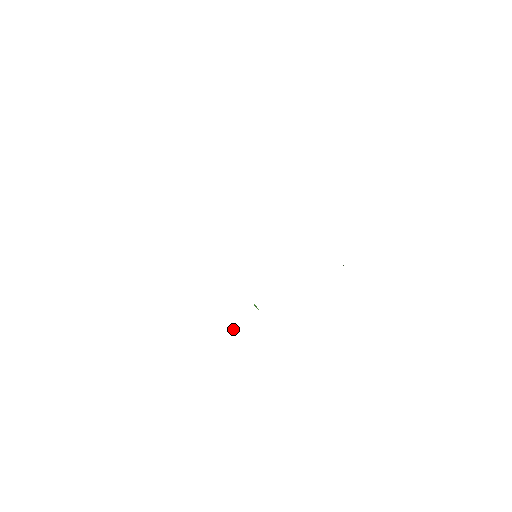
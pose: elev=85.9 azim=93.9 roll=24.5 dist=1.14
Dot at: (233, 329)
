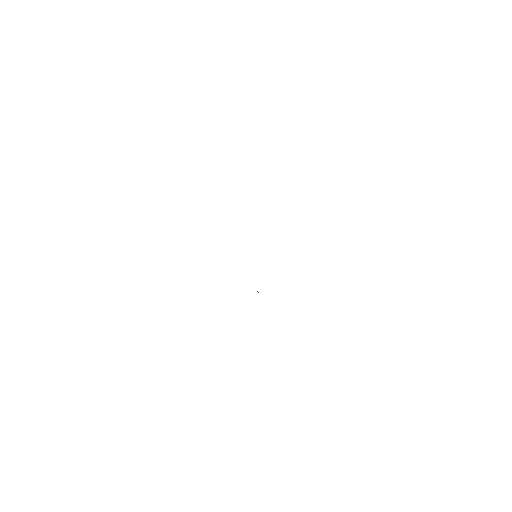
Dot at: occluded
